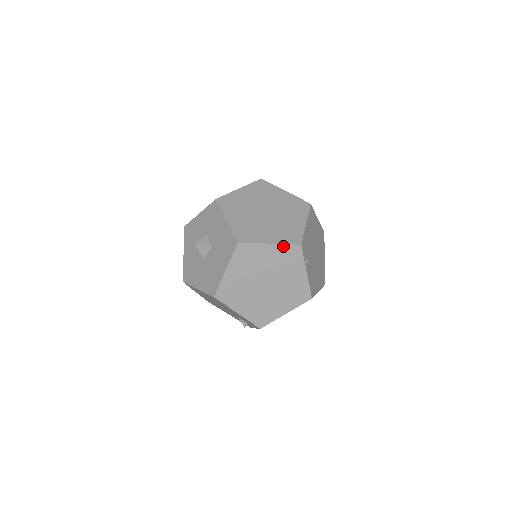
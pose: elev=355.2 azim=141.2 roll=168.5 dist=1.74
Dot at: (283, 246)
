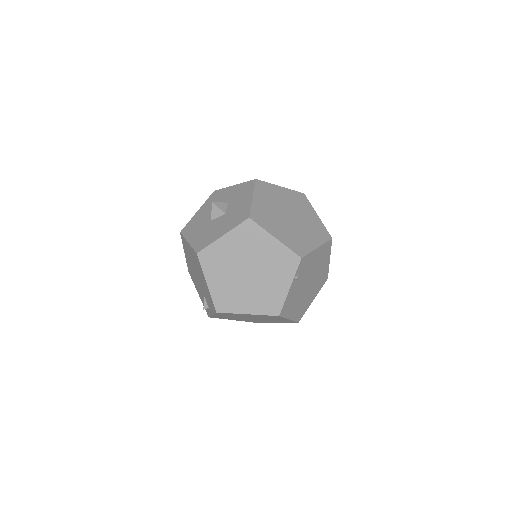
Dot at: (285, 248)
